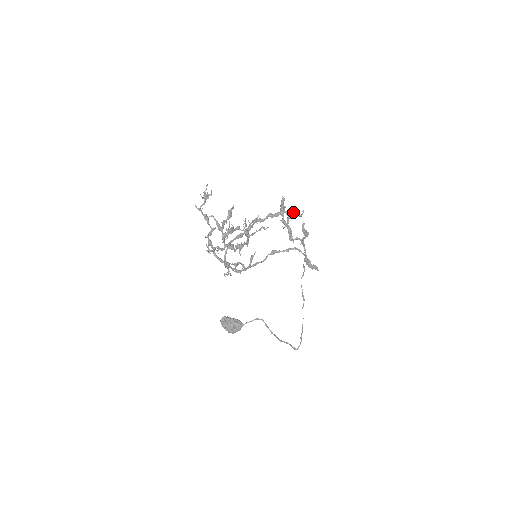
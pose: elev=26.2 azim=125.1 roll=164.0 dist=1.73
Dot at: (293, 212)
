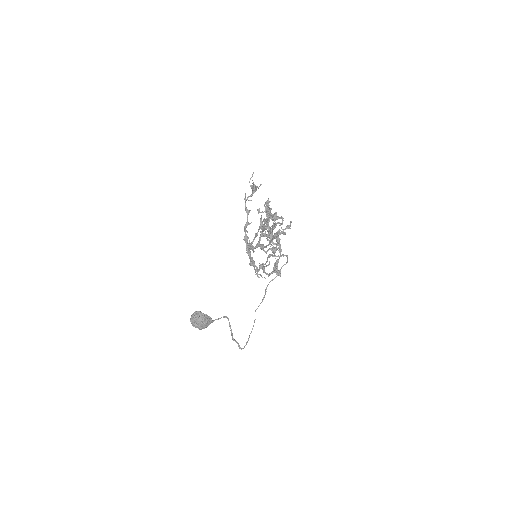
Dot at: (275, 216)
